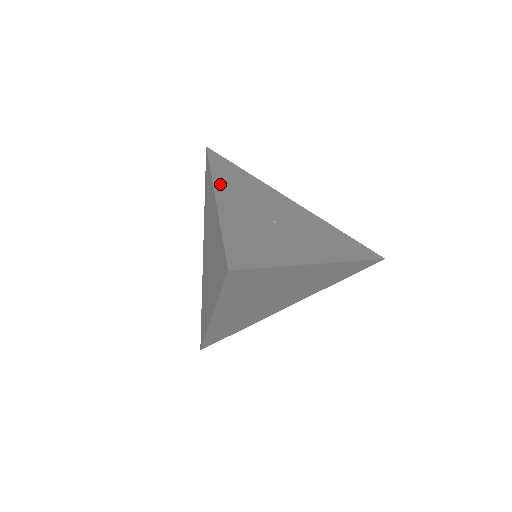
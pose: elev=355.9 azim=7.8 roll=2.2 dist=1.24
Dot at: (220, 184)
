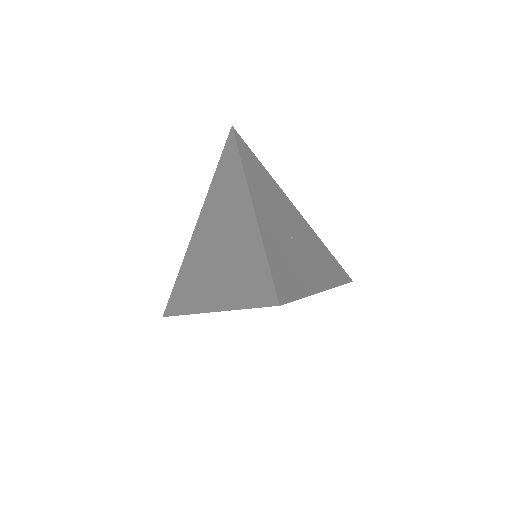
Dot at: (252, 184)
